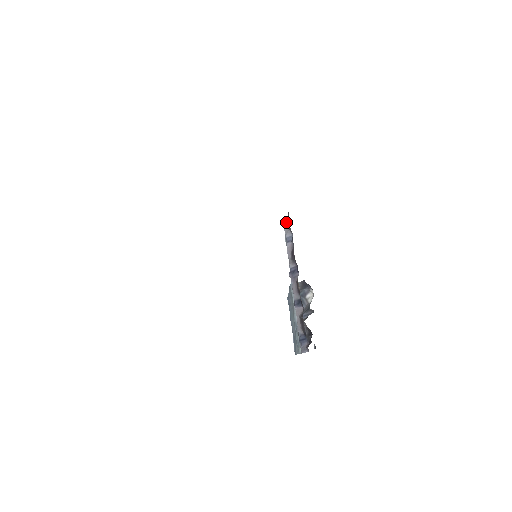
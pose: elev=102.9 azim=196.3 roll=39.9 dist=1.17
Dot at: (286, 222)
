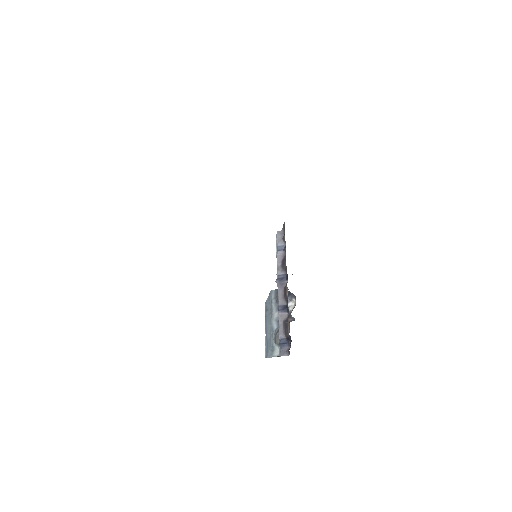
Dot at: (280, 232)
